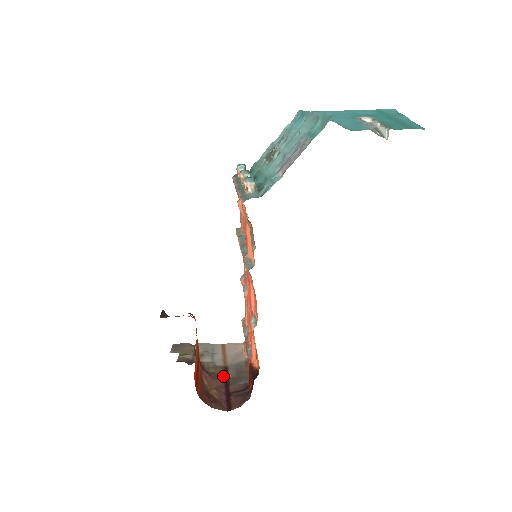
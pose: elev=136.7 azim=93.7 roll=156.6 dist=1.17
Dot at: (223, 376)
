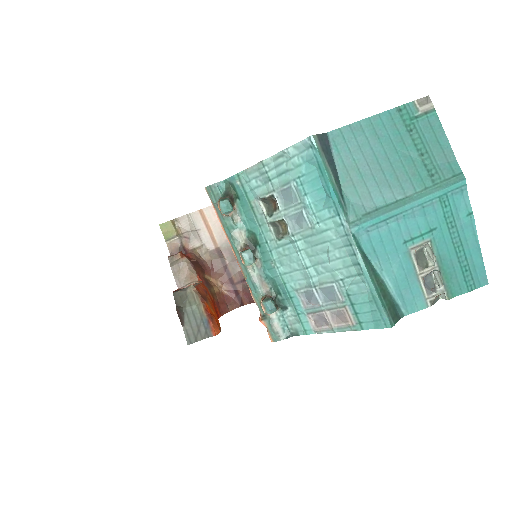
Dot at: (221, 264)
